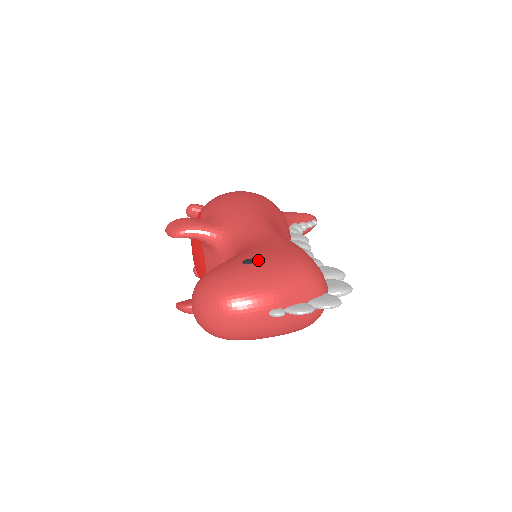
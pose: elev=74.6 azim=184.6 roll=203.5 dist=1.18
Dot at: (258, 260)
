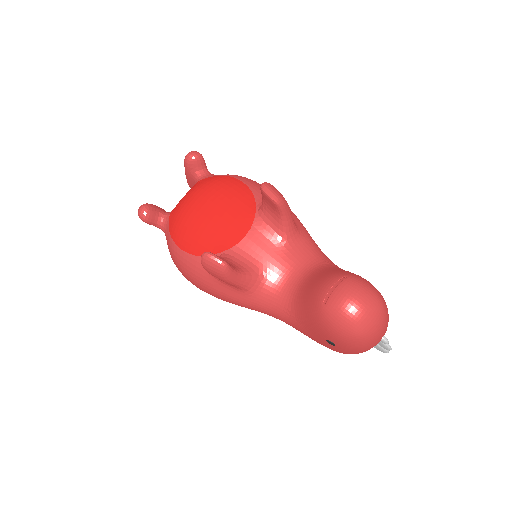
Dot at: occluded
